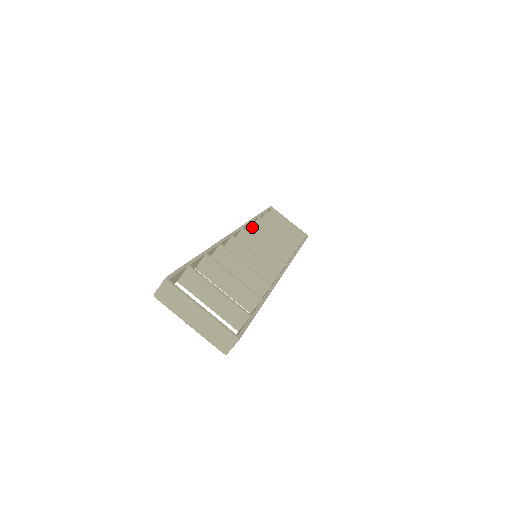
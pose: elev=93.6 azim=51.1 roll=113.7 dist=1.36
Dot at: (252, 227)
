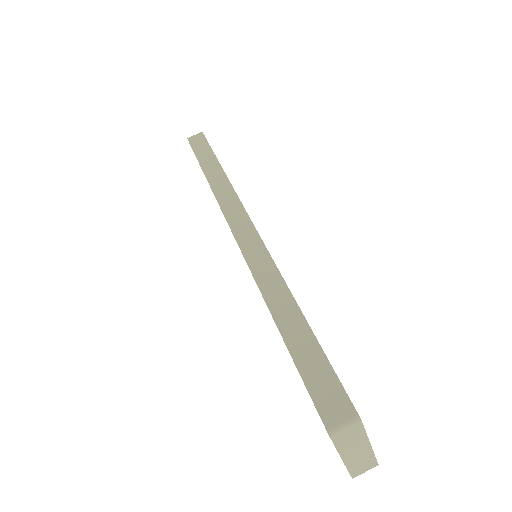
Dot at: occluded
